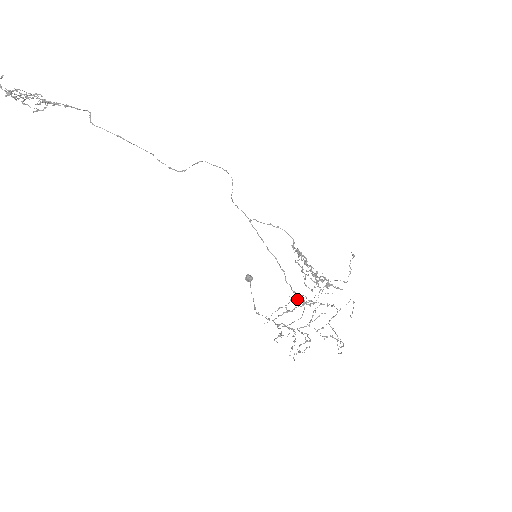
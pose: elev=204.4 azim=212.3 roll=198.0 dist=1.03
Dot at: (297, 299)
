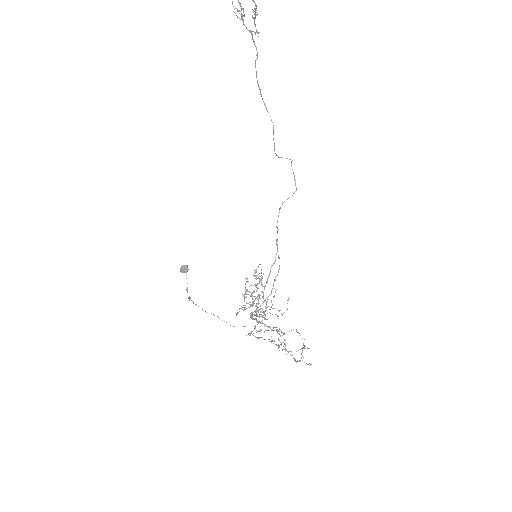
Dot at: occluded
